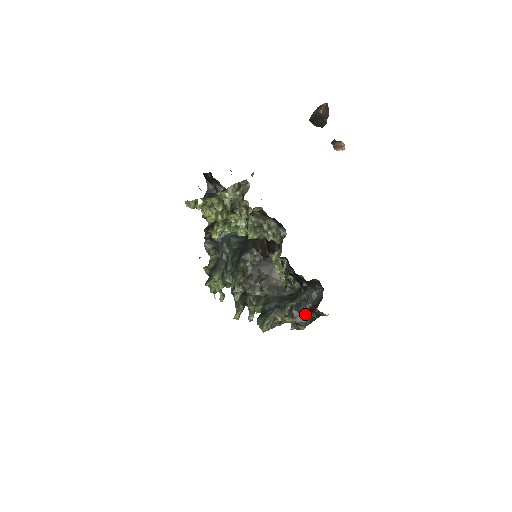
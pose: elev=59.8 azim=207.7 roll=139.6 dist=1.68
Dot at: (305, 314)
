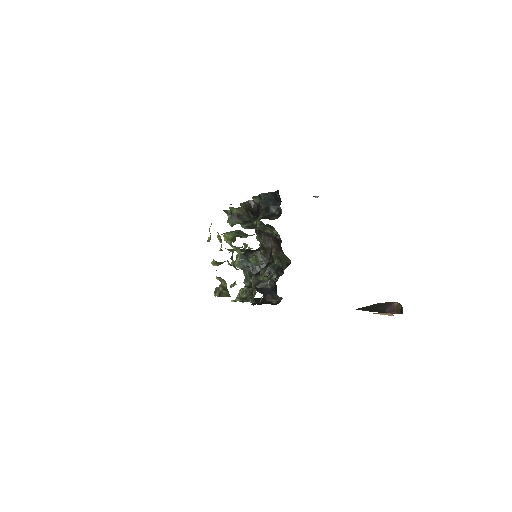
Dot at: (261, 289)
